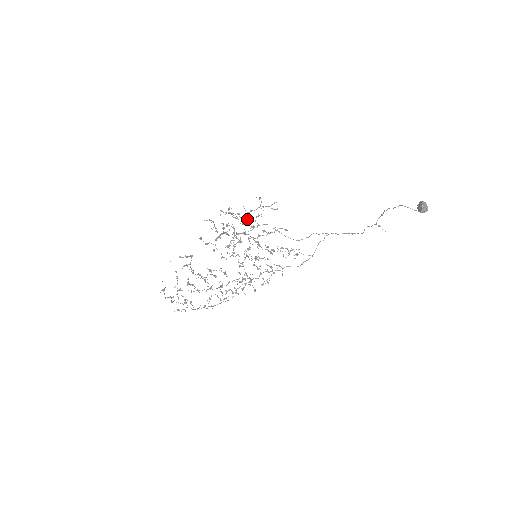
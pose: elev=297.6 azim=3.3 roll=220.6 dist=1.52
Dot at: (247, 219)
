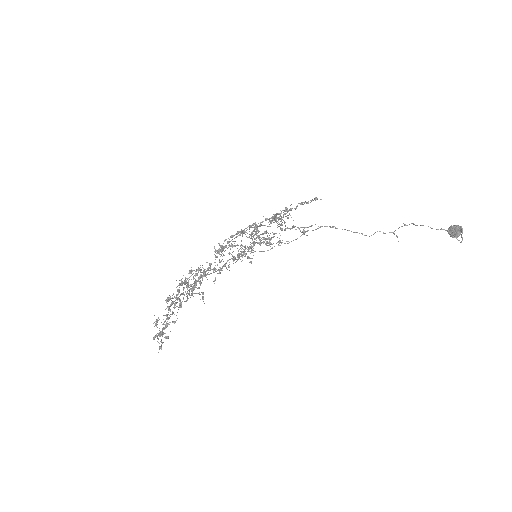
Dot at: (293, 226)
